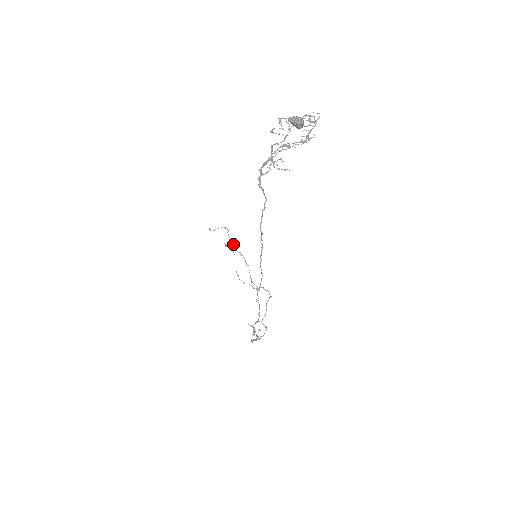
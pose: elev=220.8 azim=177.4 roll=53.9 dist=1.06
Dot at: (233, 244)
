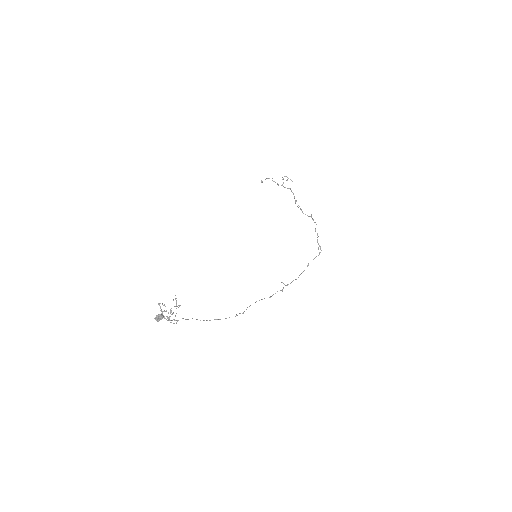
Dot at: (282, 185)
